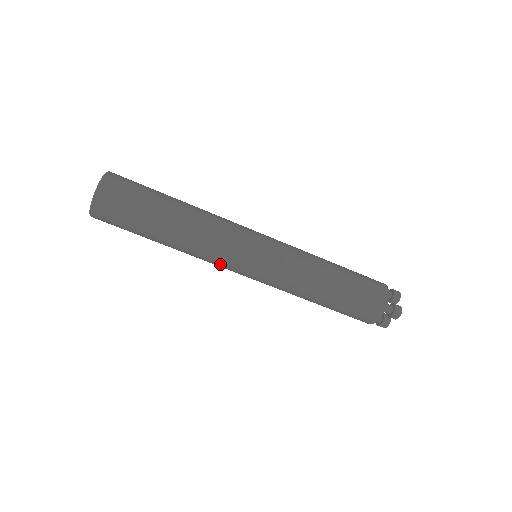
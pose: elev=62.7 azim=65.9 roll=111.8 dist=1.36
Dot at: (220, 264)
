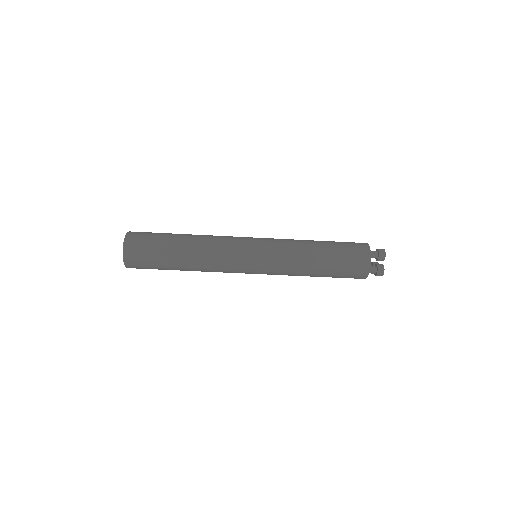
Dot at: occluded
